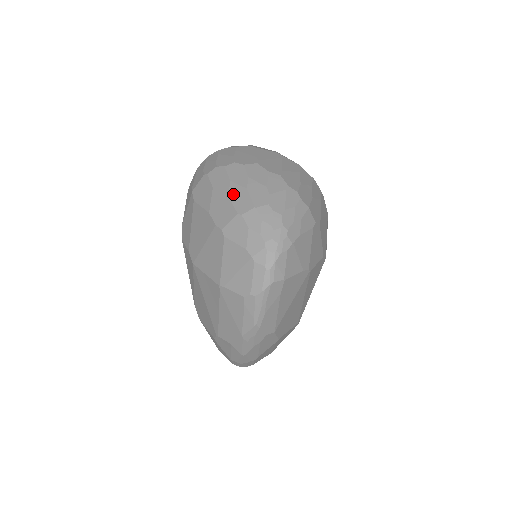
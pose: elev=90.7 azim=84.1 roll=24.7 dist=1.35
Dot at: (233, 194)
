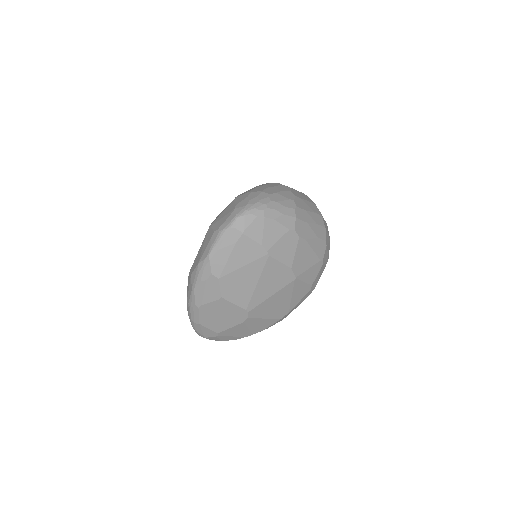
Dot at: (259, 187)
